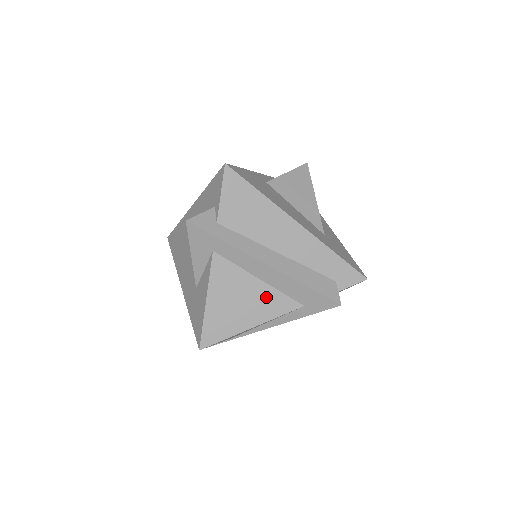
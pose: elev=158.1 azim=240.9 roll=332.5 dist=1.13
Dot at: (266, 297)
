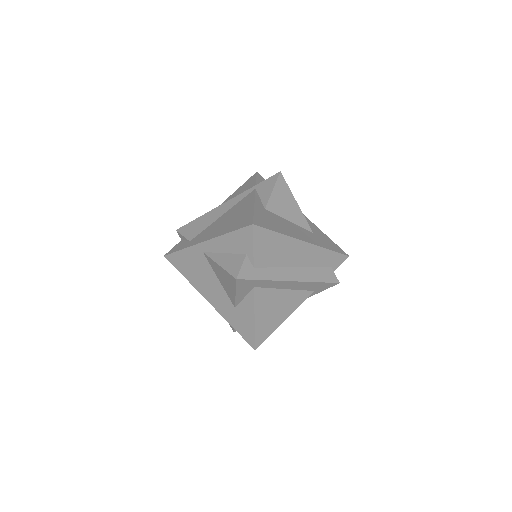
Dot at: (291, 298)
